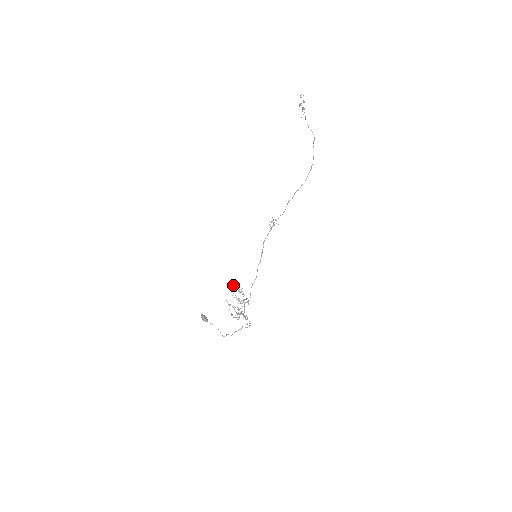
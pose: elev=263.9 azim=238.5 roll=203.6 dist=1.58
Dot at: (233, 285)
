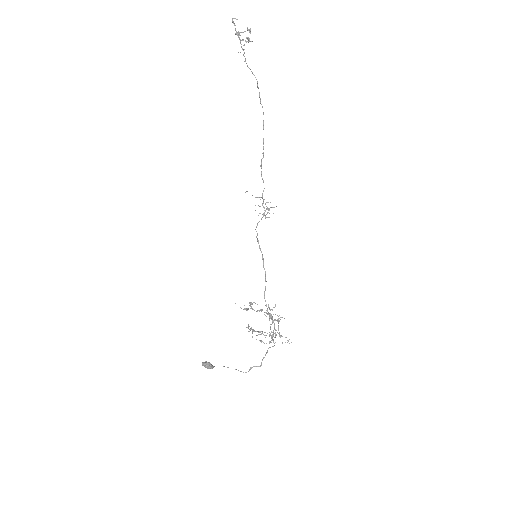
Dot at: (249, 305)
